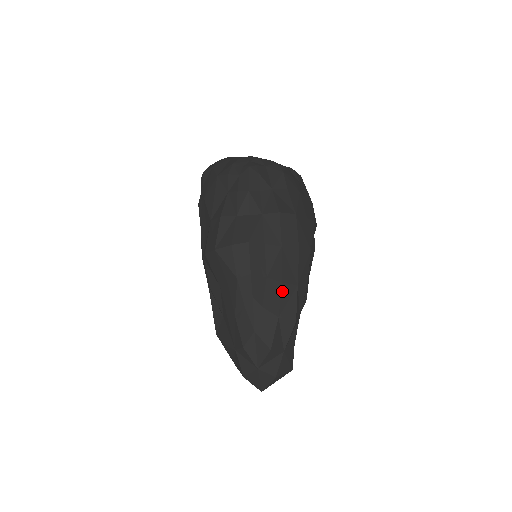
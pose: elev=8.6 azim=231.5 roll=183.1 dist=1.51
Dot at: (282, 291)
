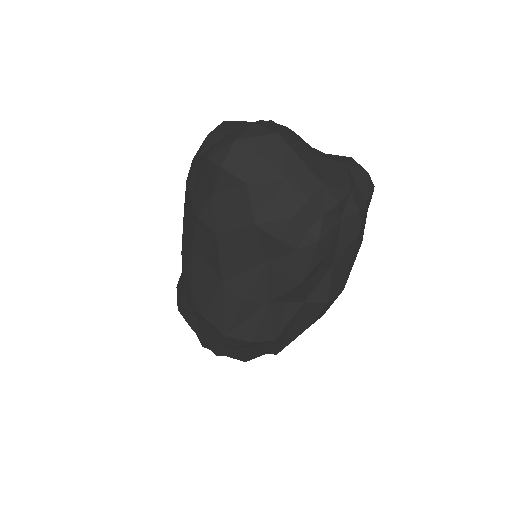
Dot at: occluded
